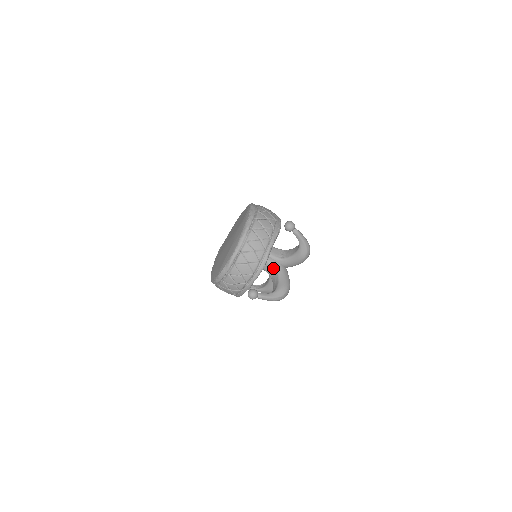
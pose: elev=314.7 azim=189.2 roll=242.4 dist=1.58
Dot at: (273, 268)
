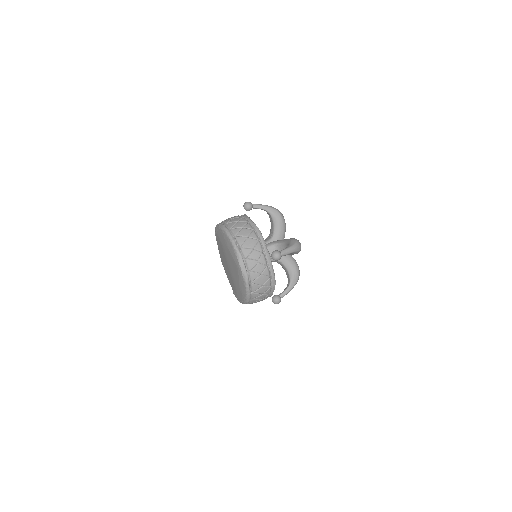
Dot at: (274, 247)
